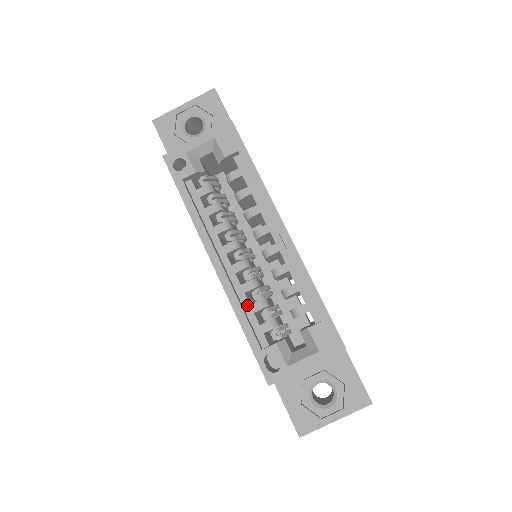
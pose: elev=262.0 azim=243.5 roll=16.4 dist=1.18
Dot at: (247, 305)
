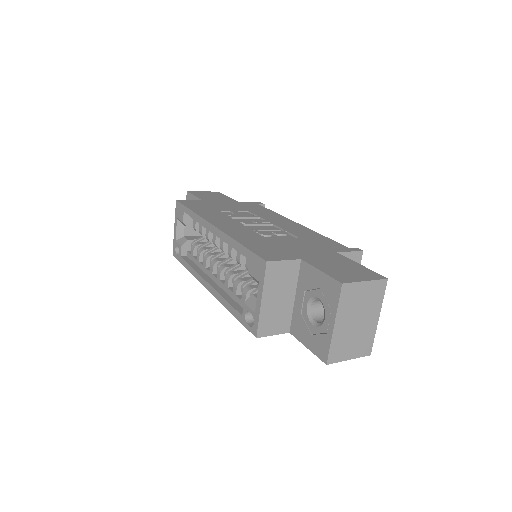
Dot at: (232, 294)
